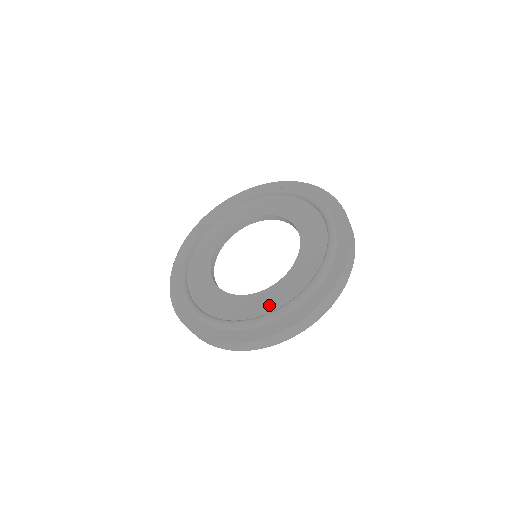
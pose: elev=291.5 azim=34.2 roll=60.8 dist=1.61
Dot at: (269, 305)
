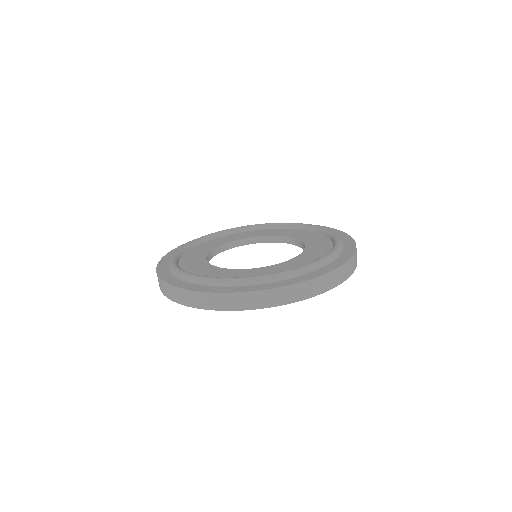
Dot at: (297, 266)
